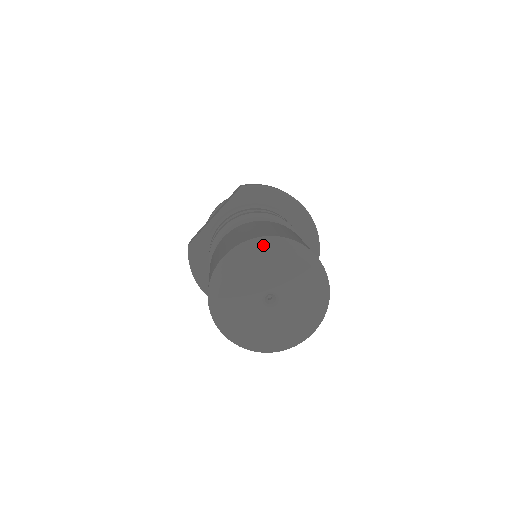
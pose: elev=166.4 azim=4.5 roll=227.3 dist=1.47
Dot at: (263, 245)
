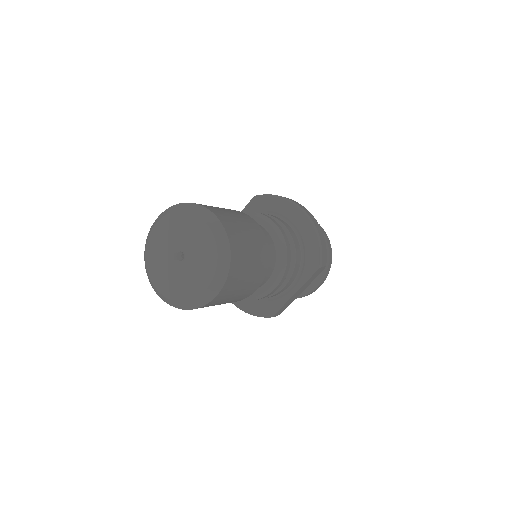
Dot at: (178, 208)
